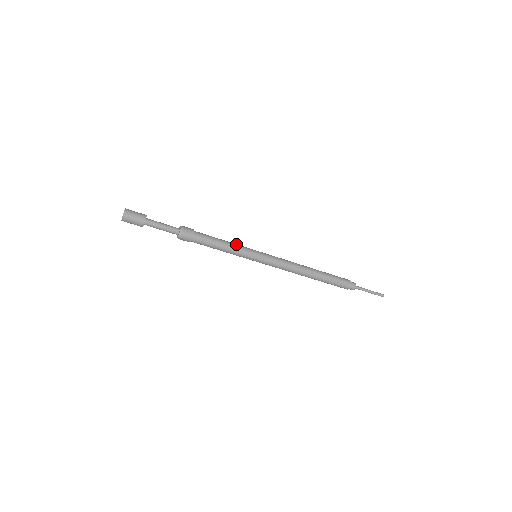
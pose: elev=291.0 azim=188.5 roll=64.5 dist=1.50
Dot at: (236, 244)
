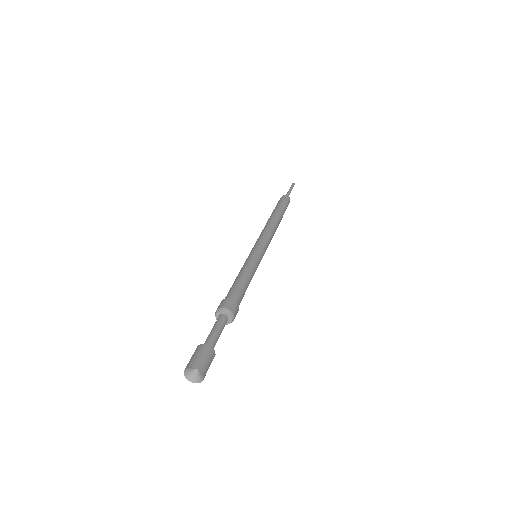
Dot at: (247, 265)
